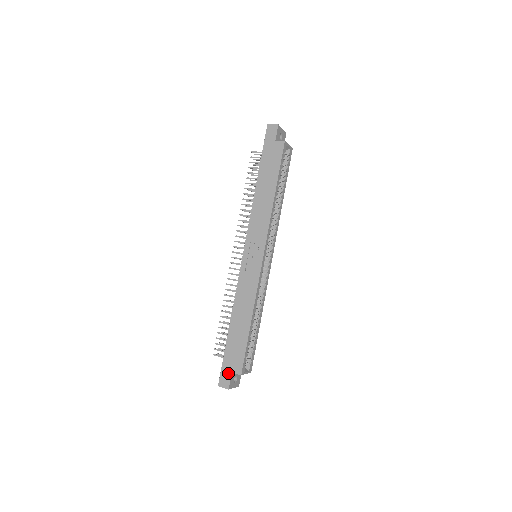
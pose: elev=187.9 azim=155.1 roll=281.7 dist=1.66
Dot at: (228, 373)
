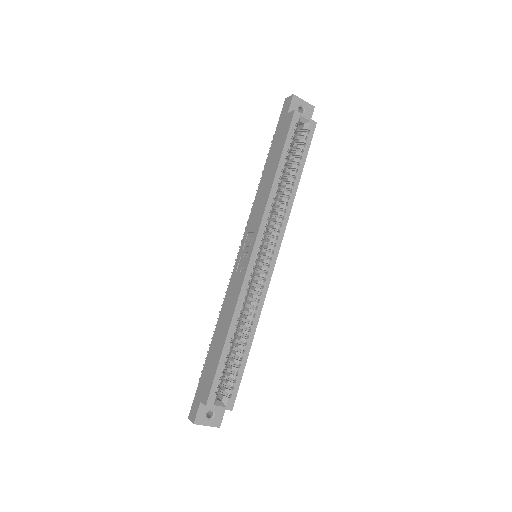
Dot at: (198, 402)
